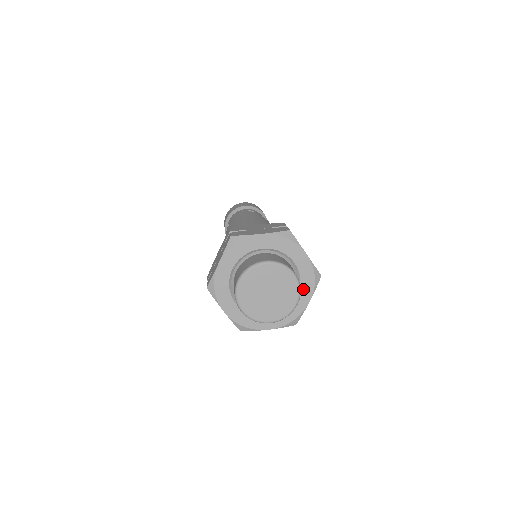
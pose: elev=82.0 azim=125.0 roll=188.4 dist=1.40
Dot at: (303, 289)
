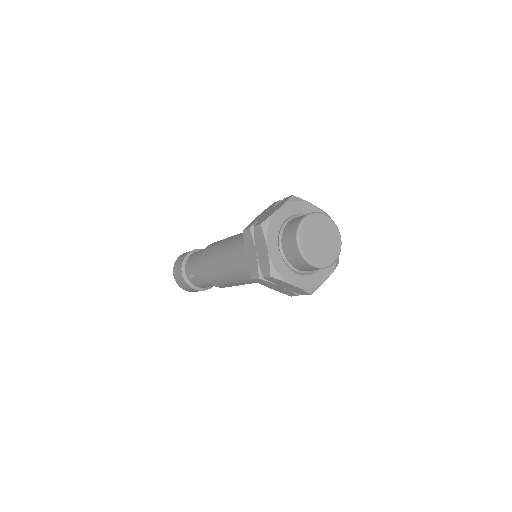
Dot at: occluded
